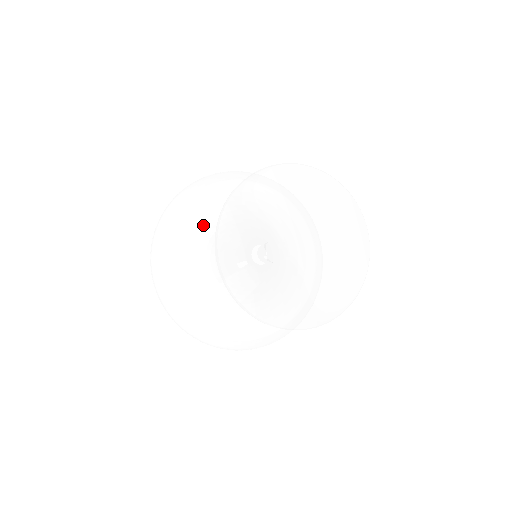
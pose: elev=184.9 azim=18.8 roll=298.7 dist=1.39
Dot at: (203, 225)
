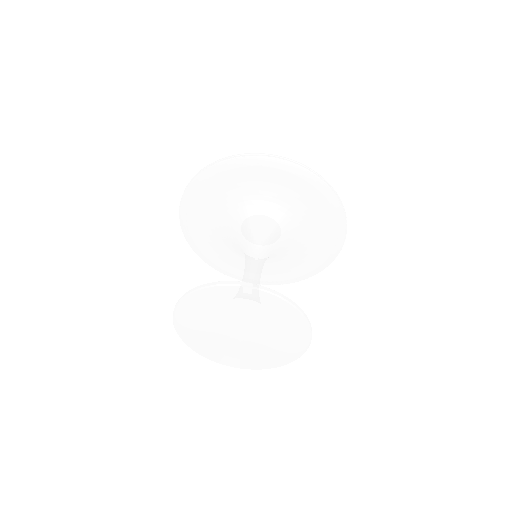
Dot at: (213, 232)
